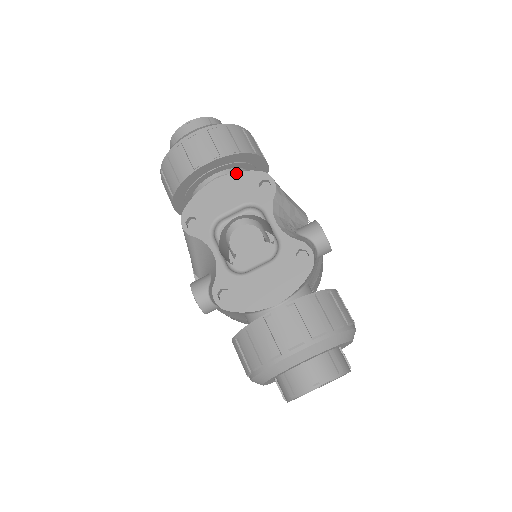
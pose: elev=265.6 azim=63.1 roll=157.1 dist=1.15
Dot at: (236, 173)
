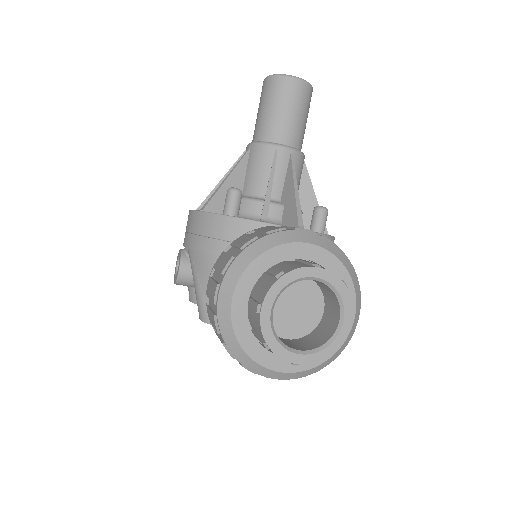
Dot at: occluded
